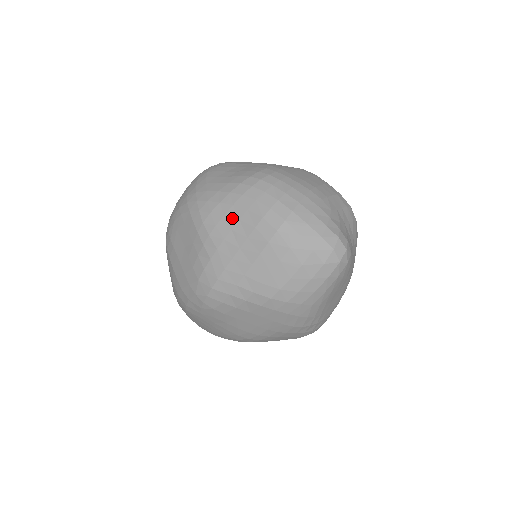
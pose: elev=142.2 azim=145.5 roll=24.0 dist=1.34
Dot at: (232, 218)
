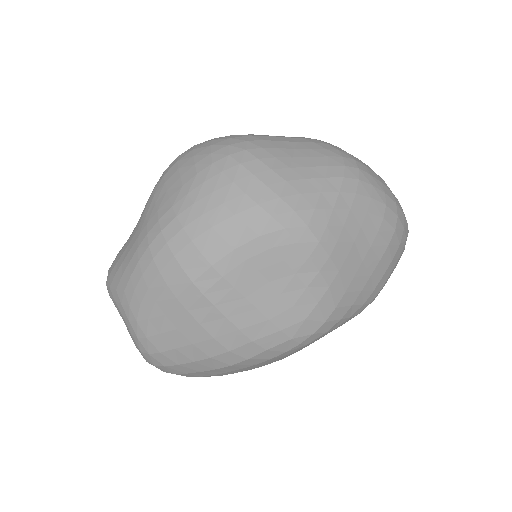
Dot at: (354, 227)
